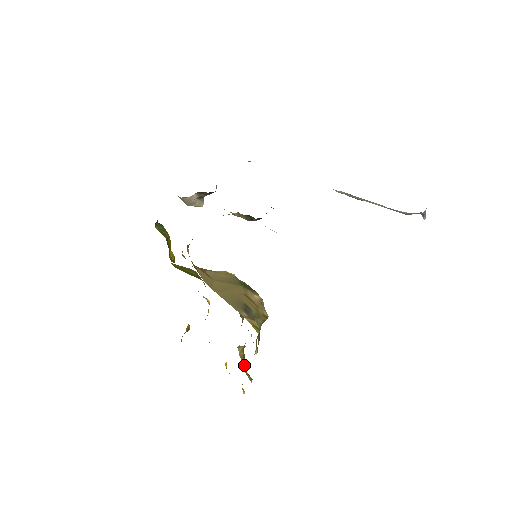
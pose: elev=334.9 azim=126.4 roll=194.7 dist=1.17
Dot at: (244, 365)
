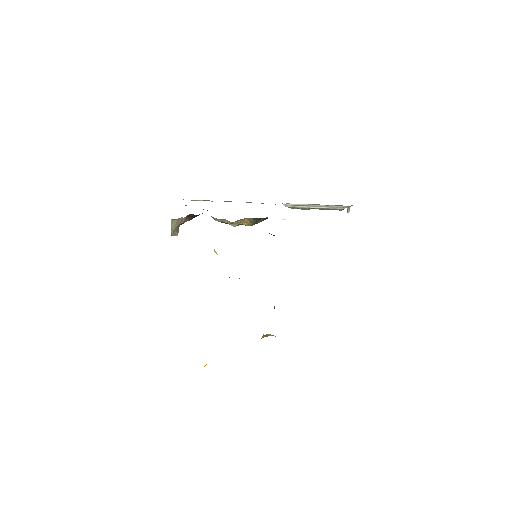
Dot at: occluded
